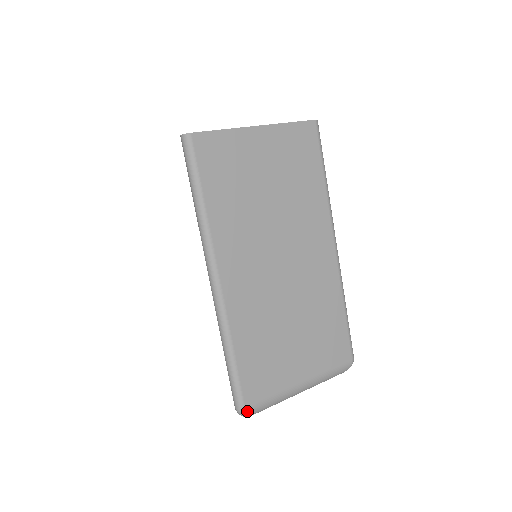
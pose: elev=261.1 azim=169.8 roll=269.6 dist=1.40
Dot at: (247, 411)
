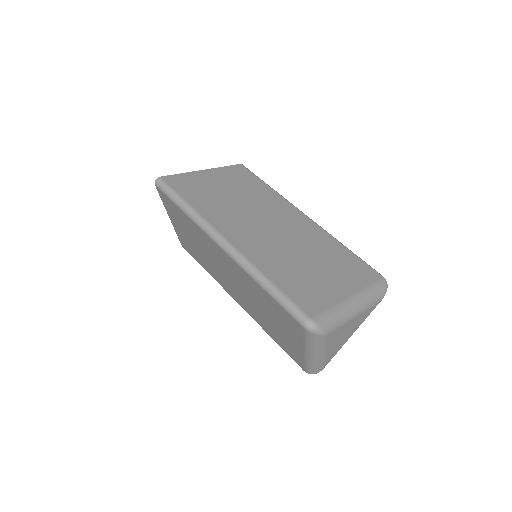
Dot at: (314, 320)
